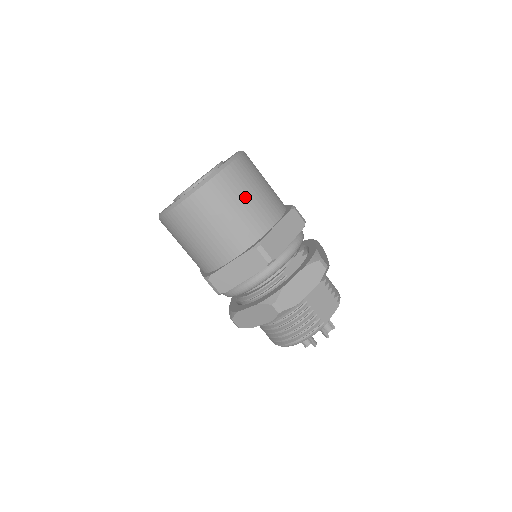
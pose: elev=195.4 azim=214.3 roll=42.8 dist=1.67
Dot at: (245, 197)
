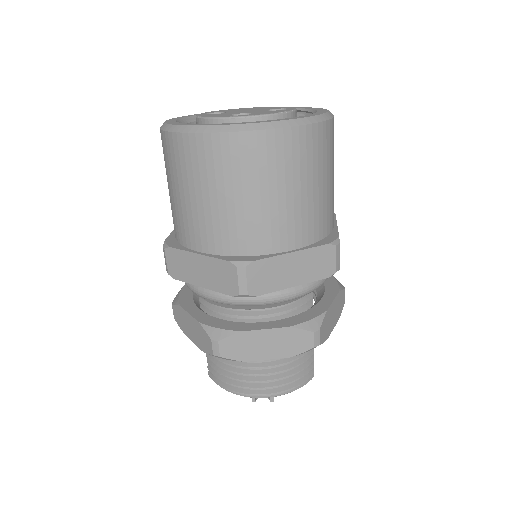
Dot at: (333, 170)
